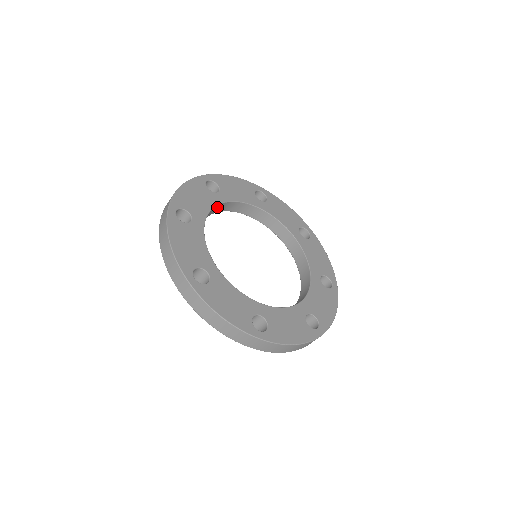
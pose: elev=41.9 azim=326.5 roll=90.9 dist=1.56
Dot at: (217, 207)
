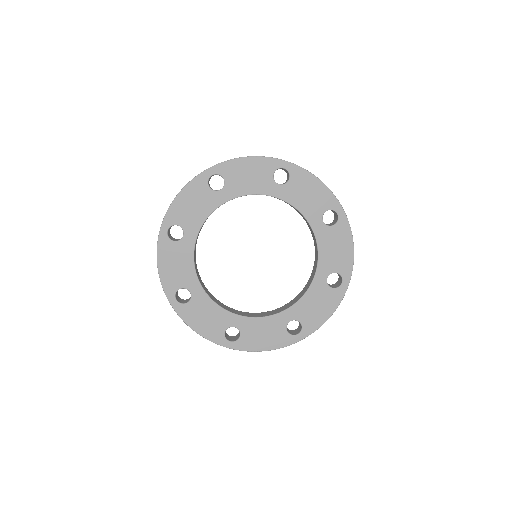
Dot at: (220, 205)
